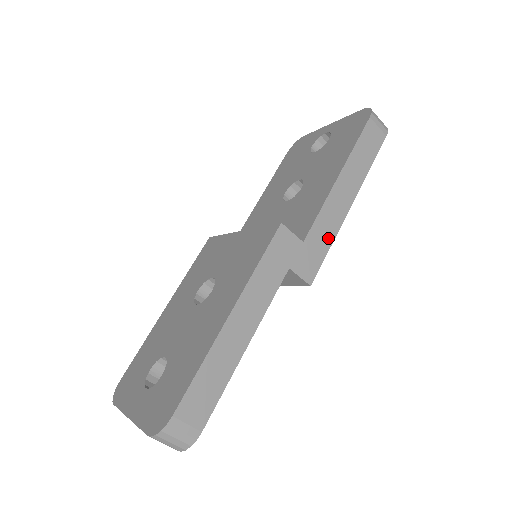
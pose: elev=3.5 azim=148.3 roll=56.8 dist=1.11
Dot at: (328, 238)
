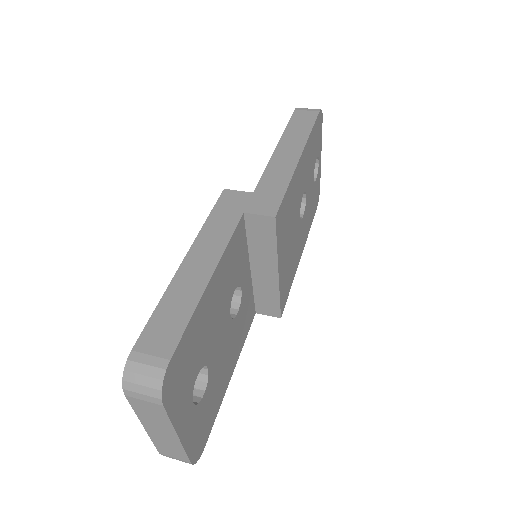
Dot at: (282, 183)
